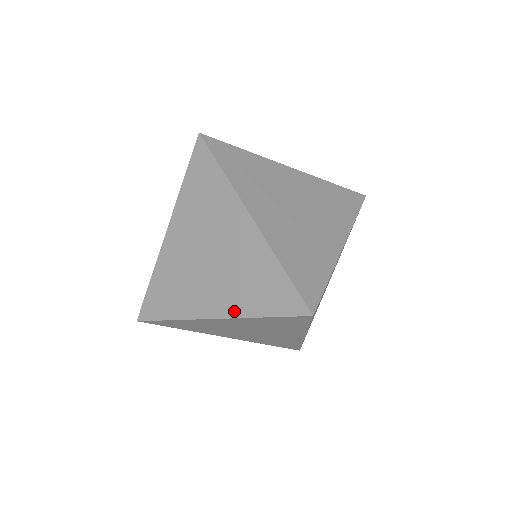
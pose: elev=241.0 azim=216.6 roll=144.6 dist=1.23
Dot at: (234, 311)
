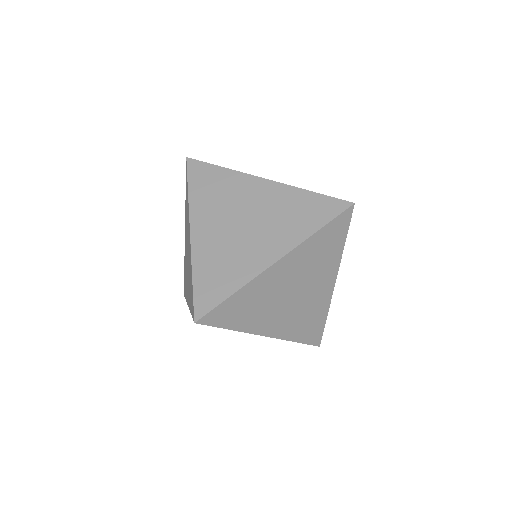
Dot at: (292, 242)
